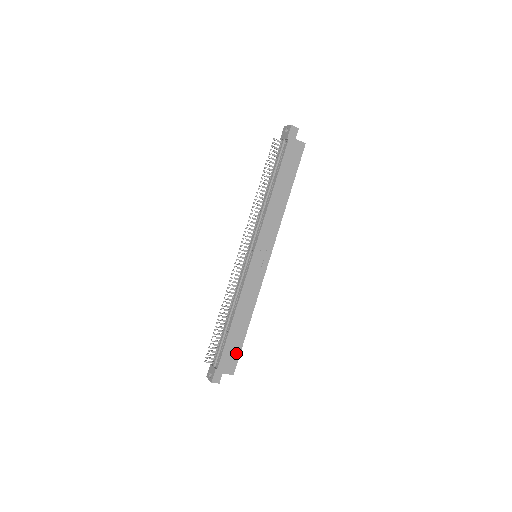
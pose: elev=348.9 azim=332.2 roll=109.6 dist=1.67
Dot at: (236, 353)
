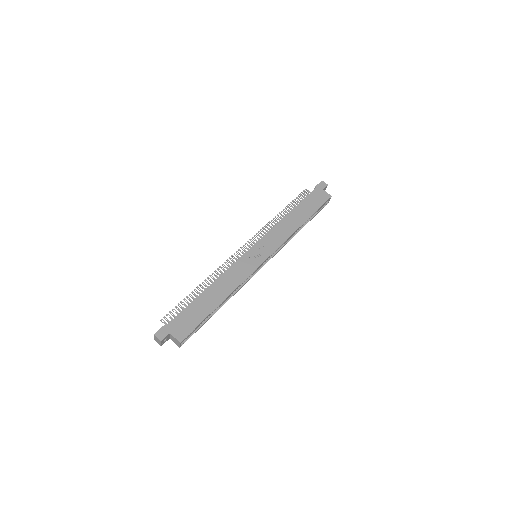
Dot at: (194, 322)
